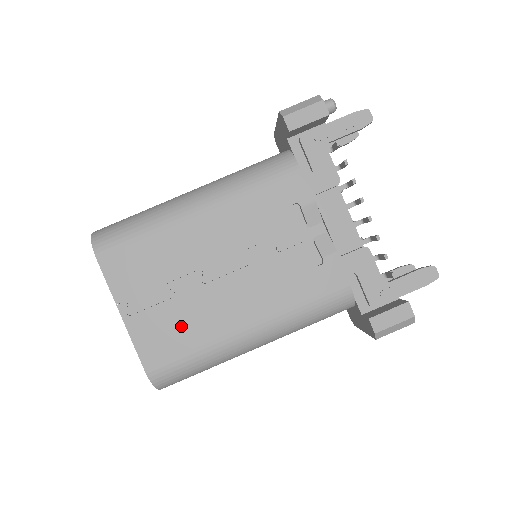
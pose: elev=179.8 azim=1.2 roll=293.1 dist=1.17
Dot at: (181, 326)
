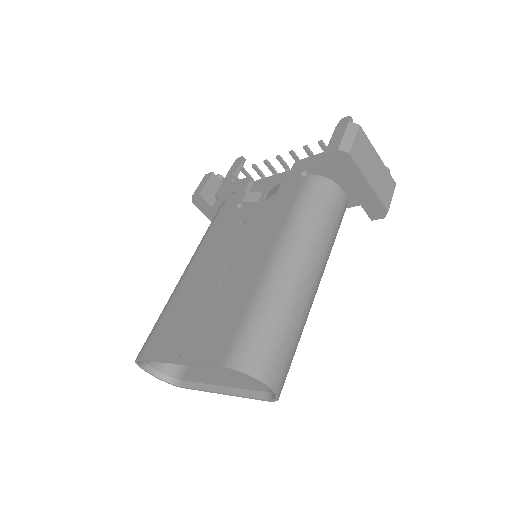
Dot at: (224, 314)
